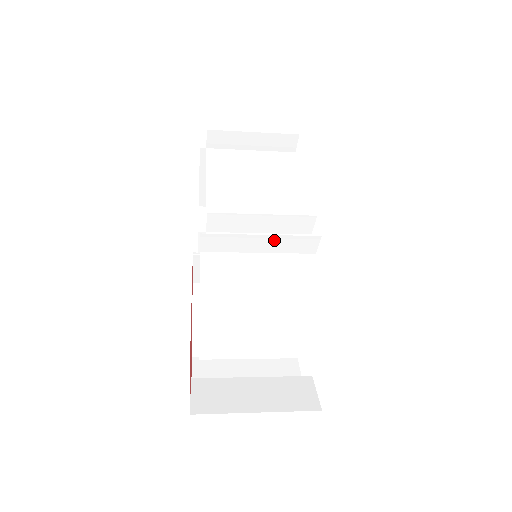
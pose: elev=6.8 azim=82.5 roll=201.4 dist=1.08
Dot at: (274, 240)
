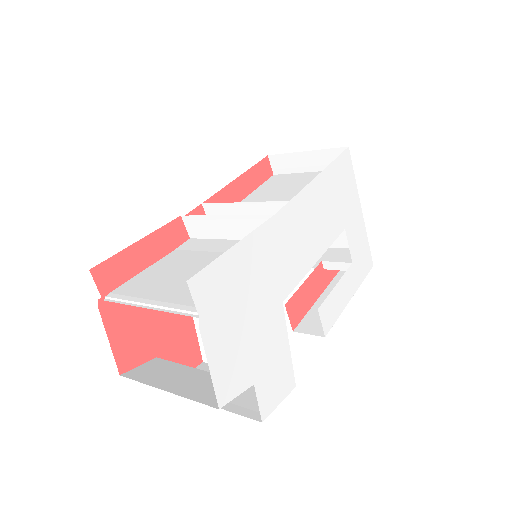
Dot at: (237, 222)
